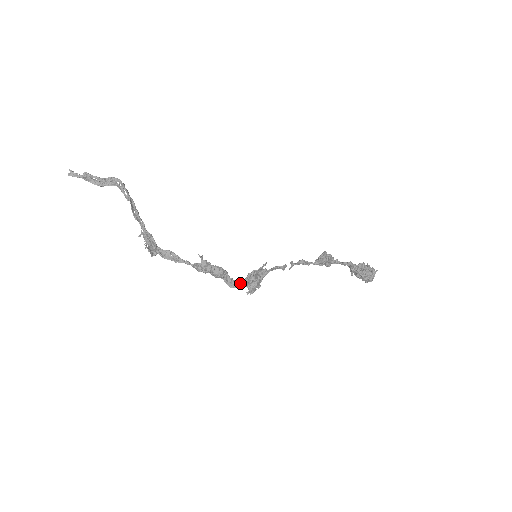
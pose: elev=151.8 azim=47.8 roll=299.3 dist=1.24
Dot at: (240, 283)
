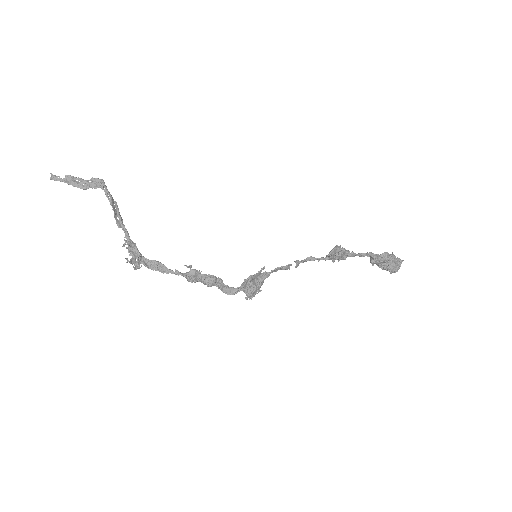
Dot at: (237, 289)
